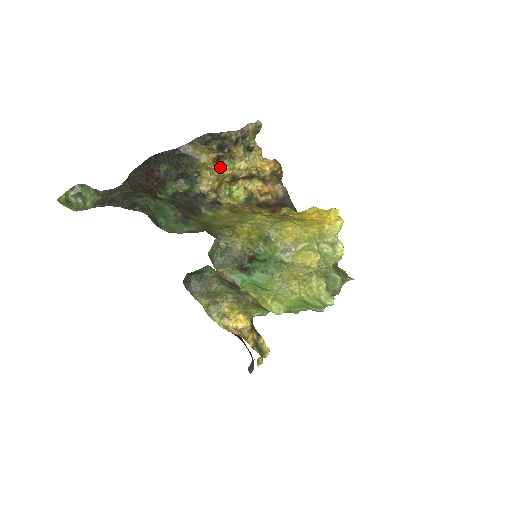
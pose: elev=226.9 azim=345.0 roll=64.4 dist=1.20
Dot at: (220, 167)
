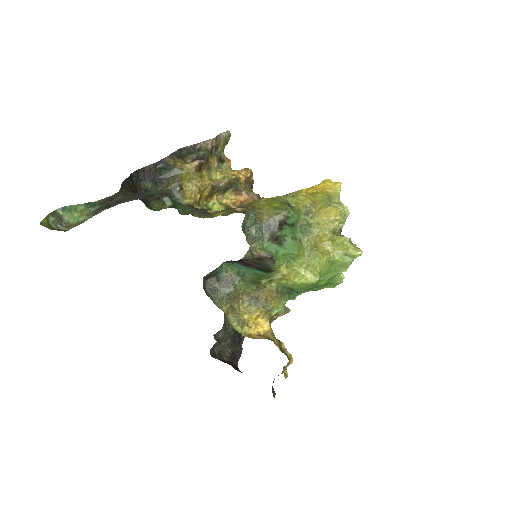
Dot at: (201, 177)
